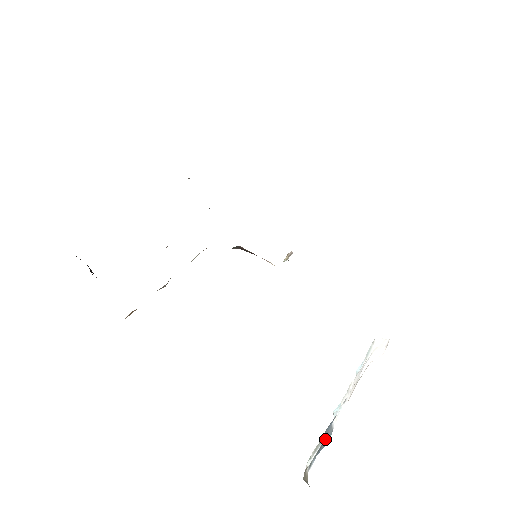
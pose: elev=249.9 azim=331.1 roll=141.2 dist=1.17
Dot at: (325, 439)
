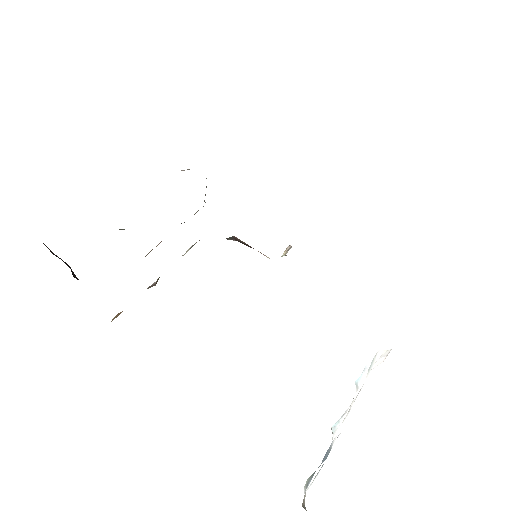
Dot at: (323, 459)
